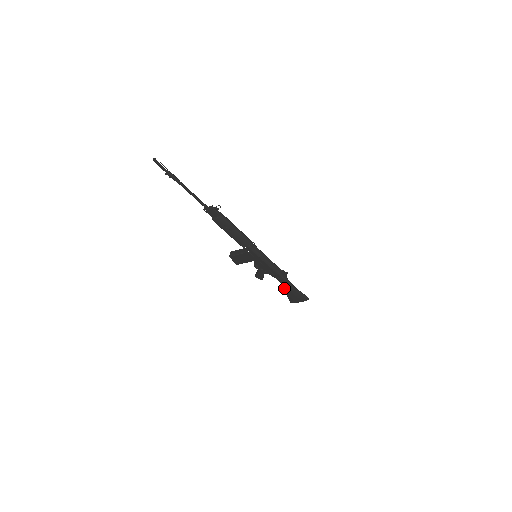
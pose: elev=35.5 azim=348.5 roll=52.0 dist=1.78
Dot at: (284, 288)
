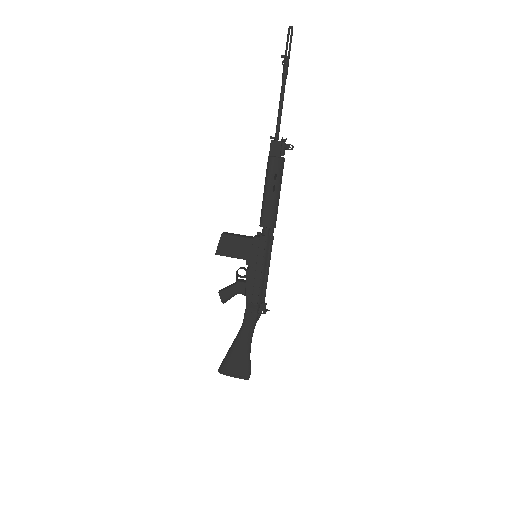
Dot at: (239, 336)
